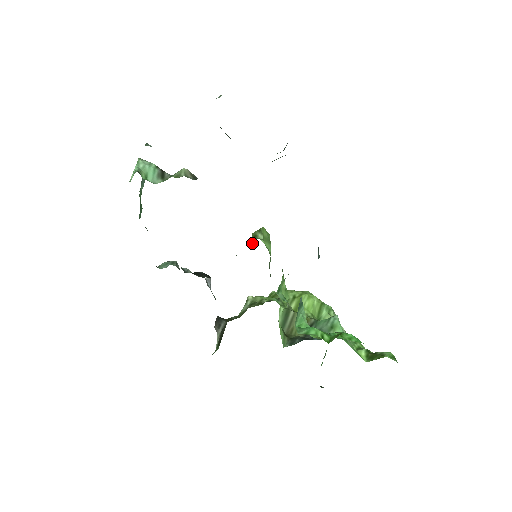
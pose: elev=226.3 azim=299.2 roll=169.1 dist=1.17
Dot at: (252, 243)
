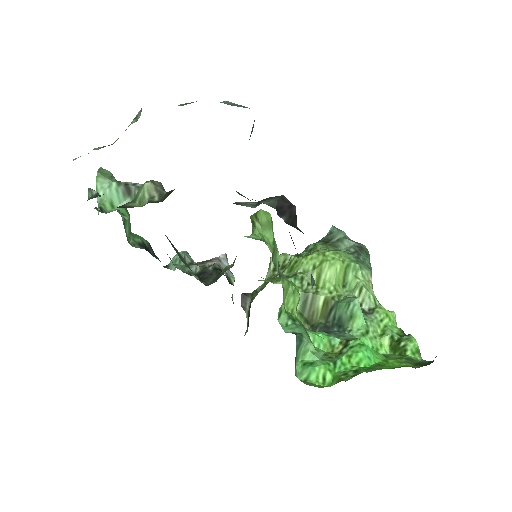
Dot at: (252, 231)
